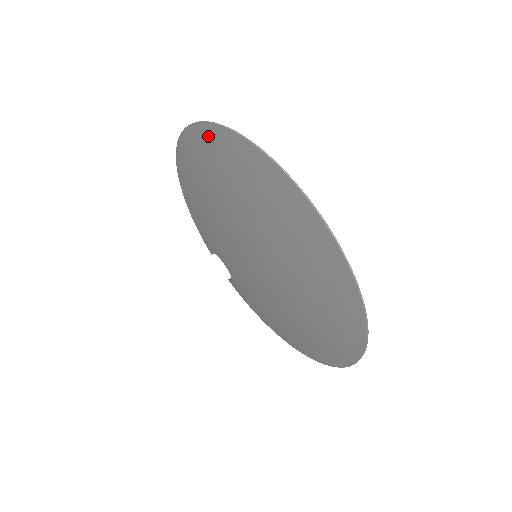
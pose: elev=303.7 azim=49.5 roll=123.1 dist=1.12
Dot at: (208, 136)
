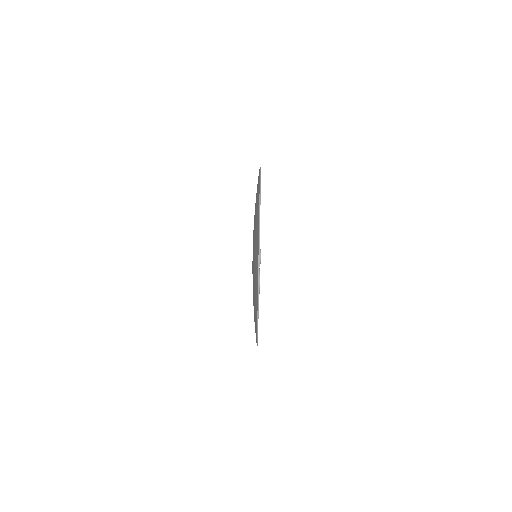
Dot at: occluded
